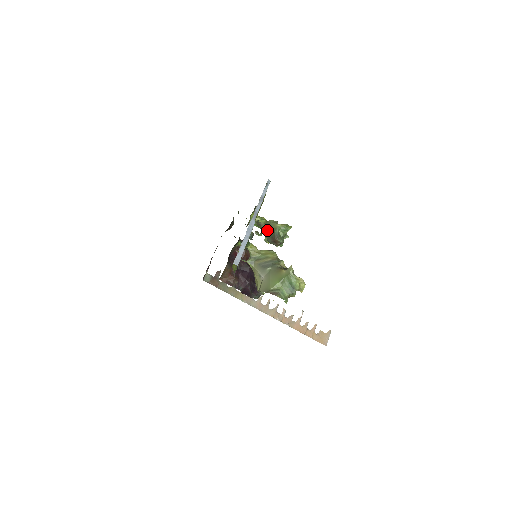
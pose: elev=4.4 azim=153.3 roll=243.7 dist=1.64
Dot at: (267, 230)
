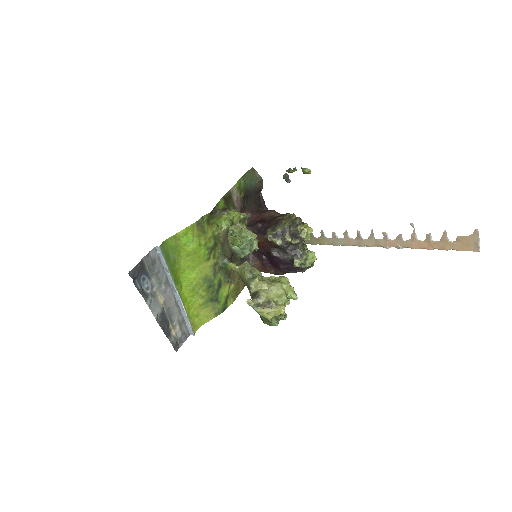
Dot at: occluded
